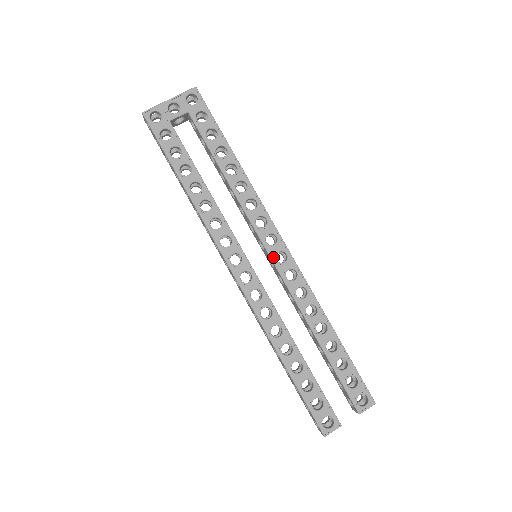
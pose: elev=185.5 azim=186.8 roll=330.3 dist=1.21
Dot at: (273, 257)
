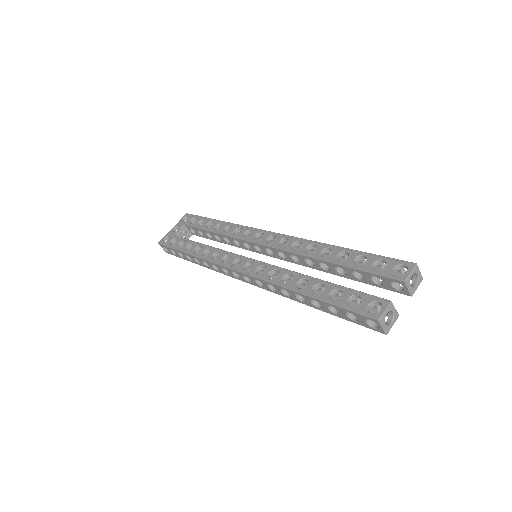
Dot at: (264, 243)
